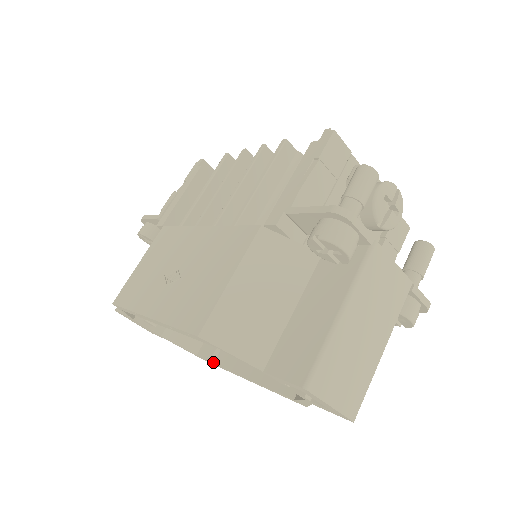
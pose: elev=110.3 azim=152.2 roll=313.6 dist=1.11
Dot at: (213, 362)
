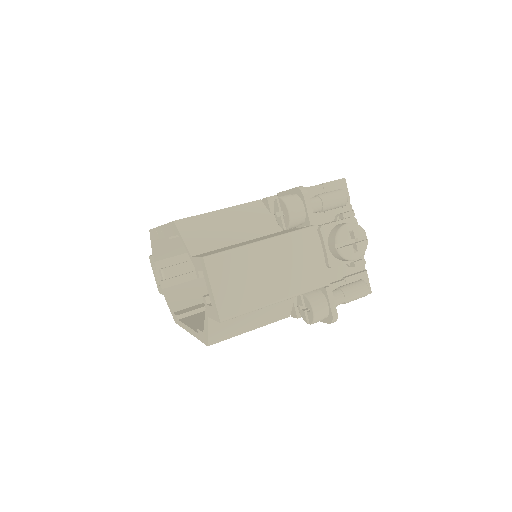
Dot at: (179, 319)
